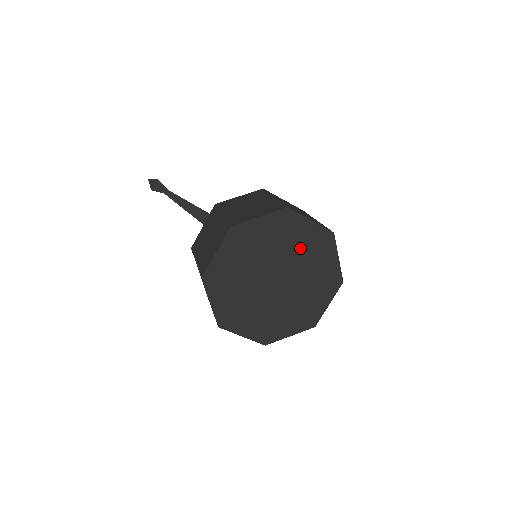
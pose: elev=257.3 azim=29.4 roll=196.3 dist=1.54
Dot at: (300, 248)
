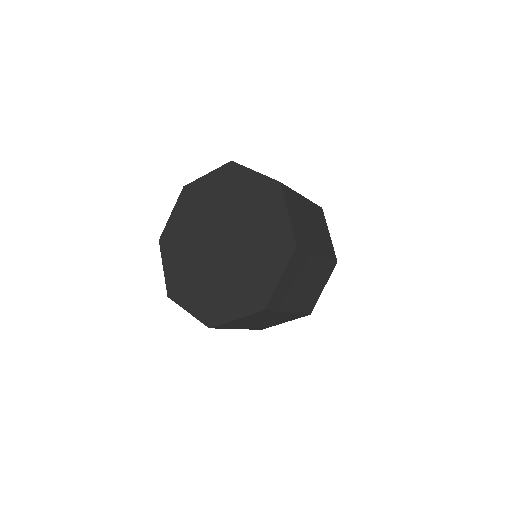
Dot at: (217, 200)
